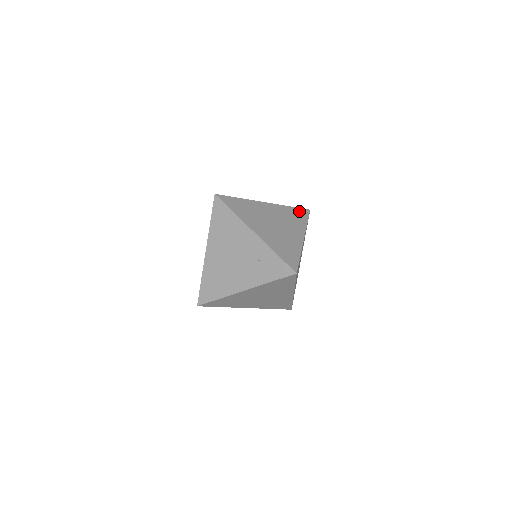
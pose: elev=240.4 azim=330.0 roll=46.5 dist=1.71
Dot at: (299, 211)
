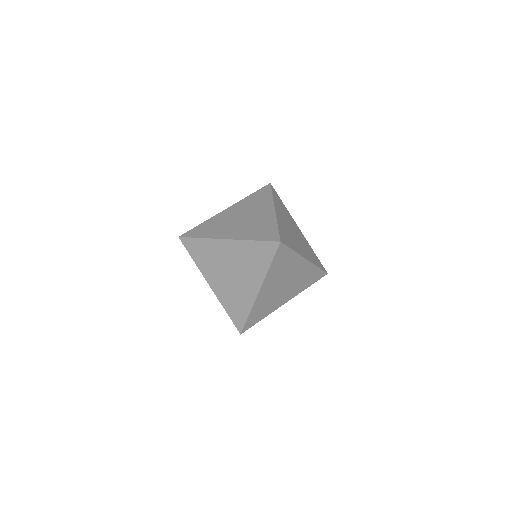
Dot at: (319, 261)
